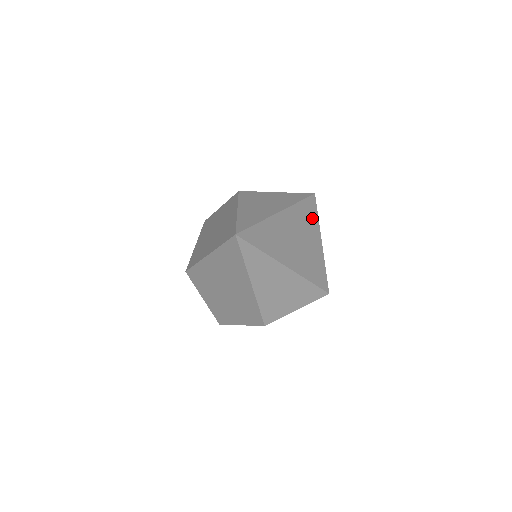
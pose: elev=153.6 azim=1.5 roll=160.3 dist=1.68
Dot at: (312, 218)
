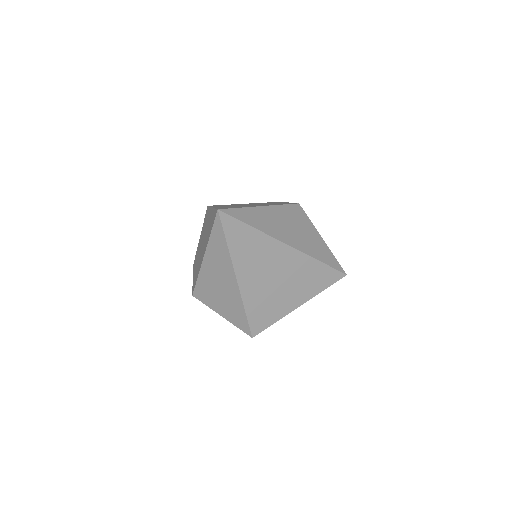
Dot at: (316, 283)
